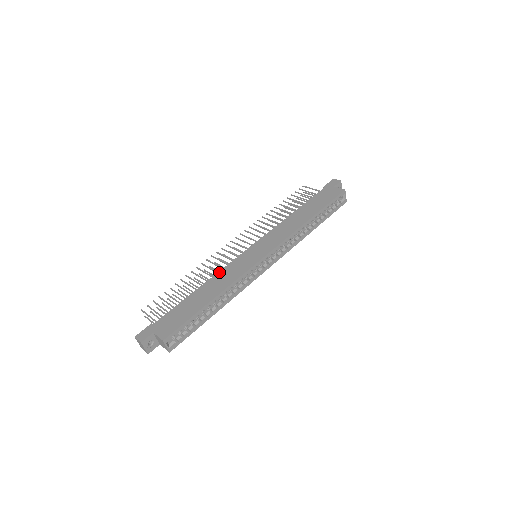
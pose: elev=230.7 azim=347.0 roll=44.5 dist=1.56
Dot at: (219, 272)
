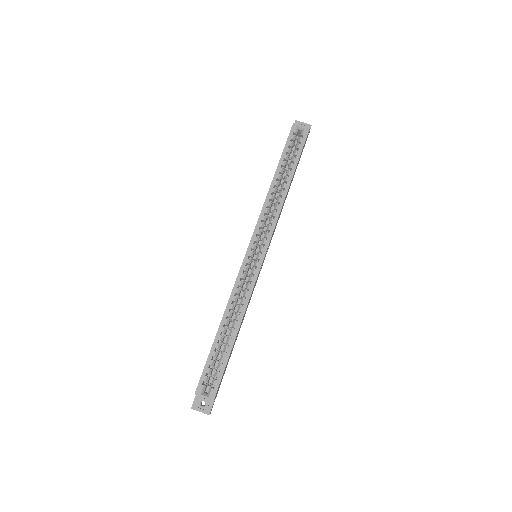
Dot at: occluded
